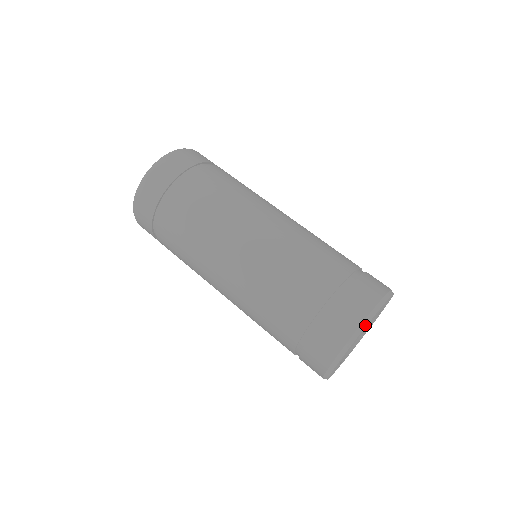
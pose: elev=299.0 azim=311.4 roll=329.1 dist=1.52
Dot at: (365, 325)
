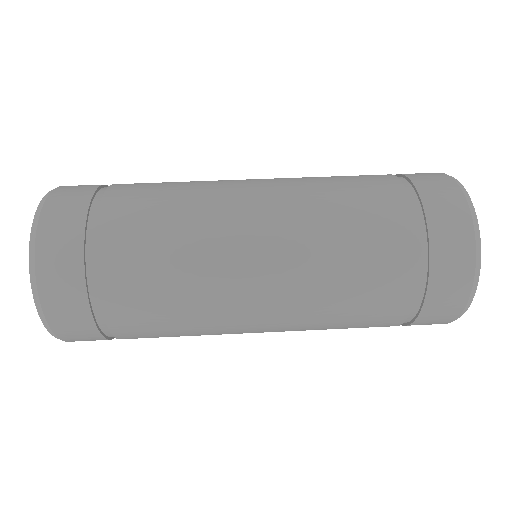
Dot at: (460, 184)
